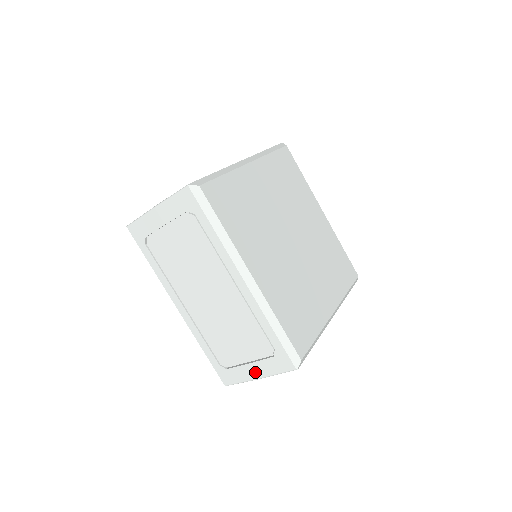
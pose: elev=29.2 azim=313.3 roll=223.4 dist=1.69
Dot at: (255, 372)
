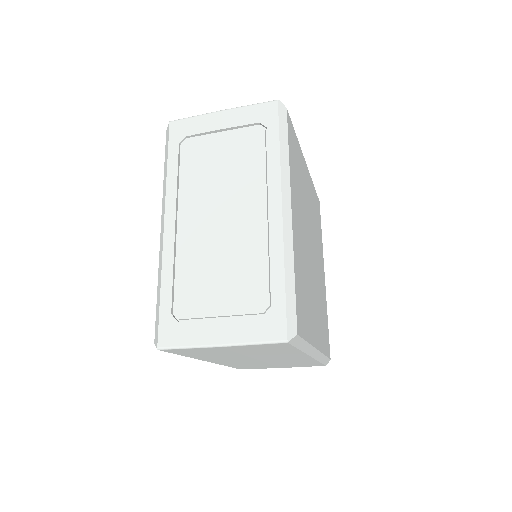
Dot at: (221, 333)
